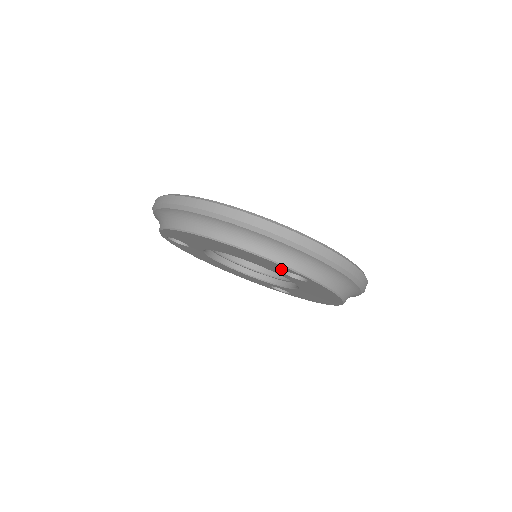
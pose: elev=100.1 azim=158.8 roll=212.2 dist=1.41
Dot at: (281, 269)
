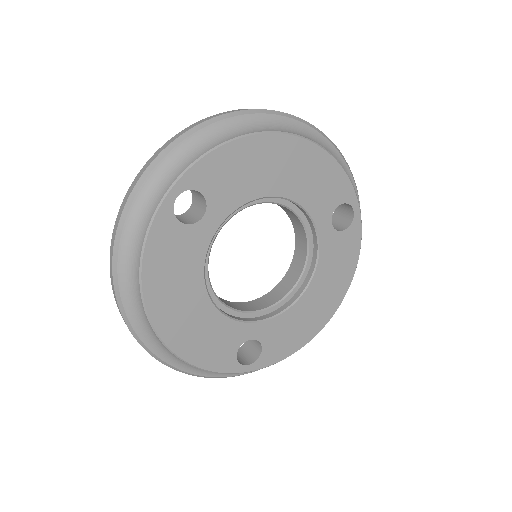
Dot at: (339, 200)
